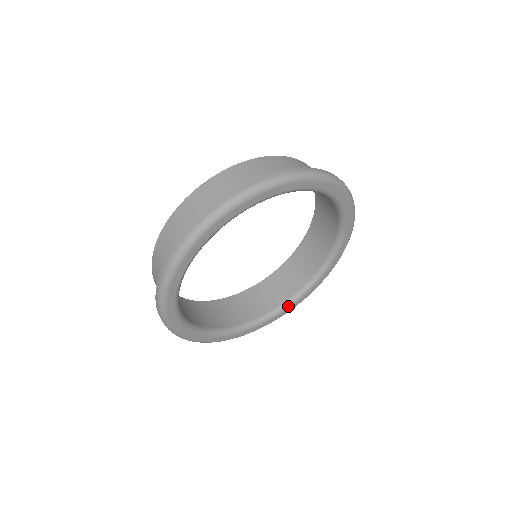
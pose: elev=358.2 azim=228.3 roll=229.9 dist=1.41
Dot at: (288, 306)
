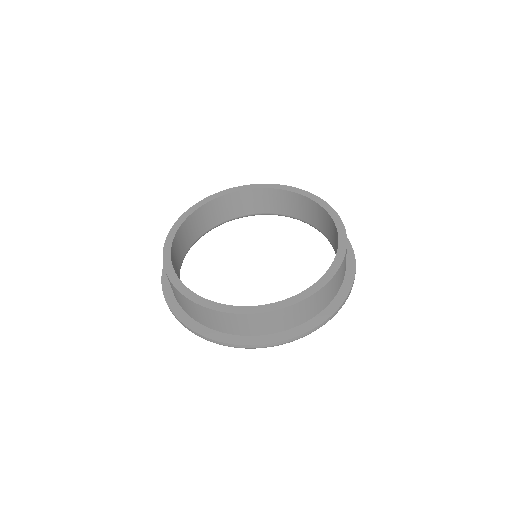
Dot at: (231, 220)
